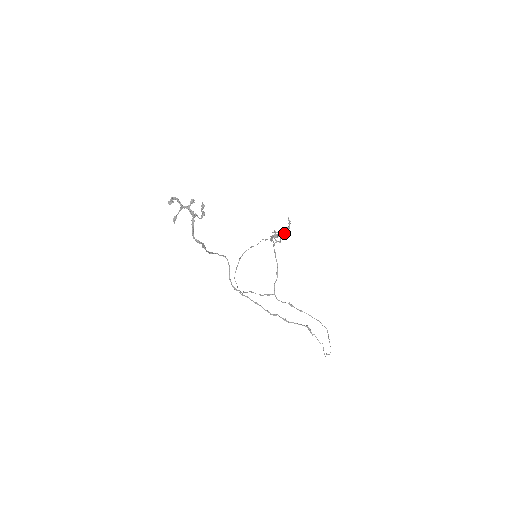
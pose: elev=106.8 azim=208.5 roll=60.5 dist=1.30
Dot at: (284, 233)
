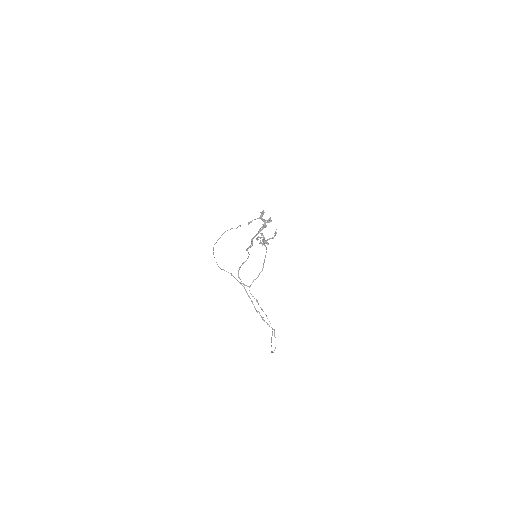
Dot at: occluded
